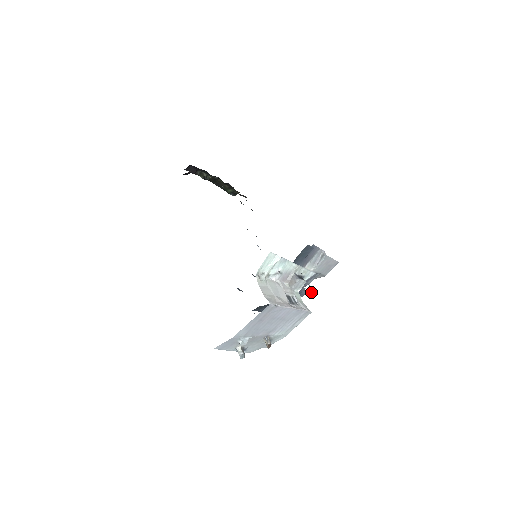
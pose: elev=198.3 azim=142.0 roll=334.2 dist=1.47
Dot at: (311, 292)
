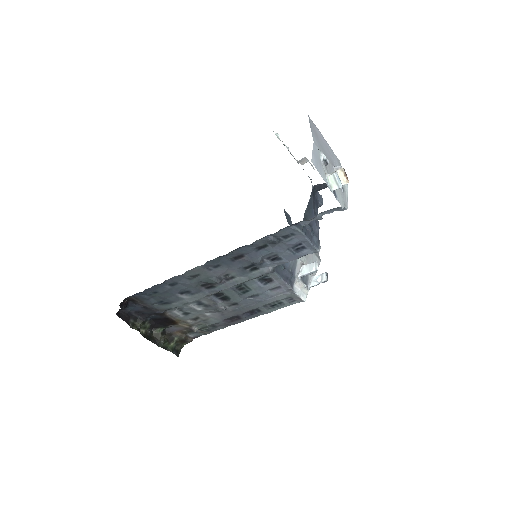
Dot at: (326, 275)
